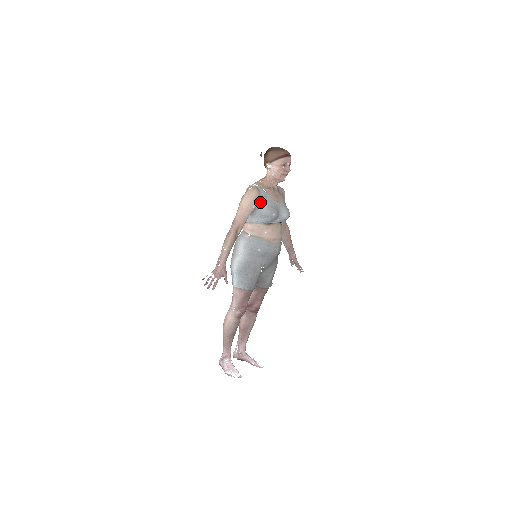
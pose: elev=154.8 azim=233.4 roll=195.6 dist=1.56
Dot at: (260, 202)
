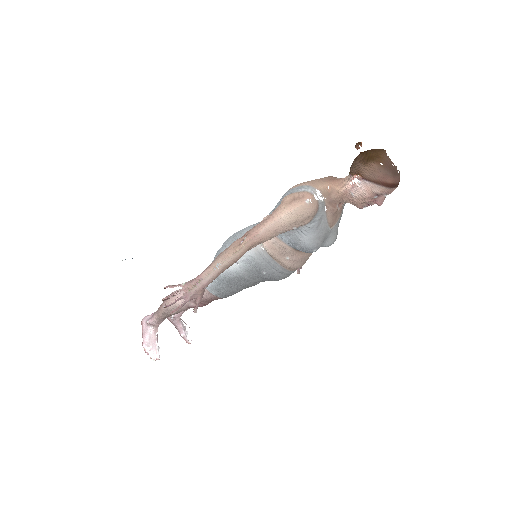
Dot at: (308, 225)
